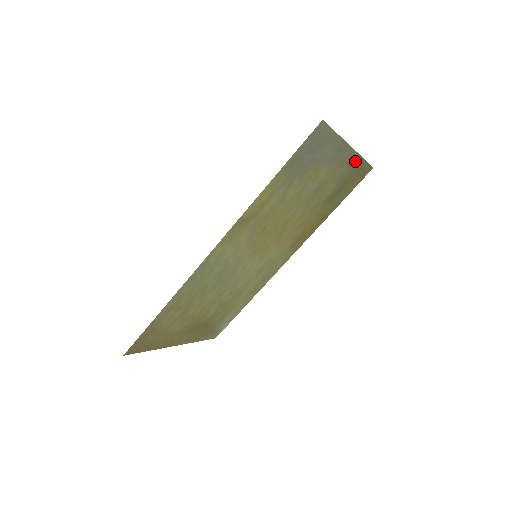
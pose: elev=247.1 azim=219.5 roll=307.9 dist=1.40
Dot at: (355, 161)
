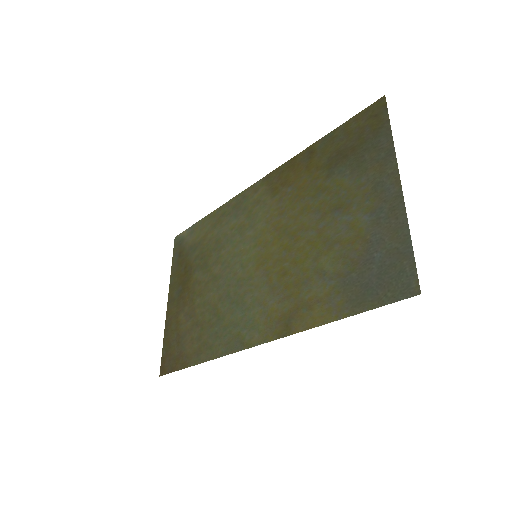
Dot at: (385, 153)
